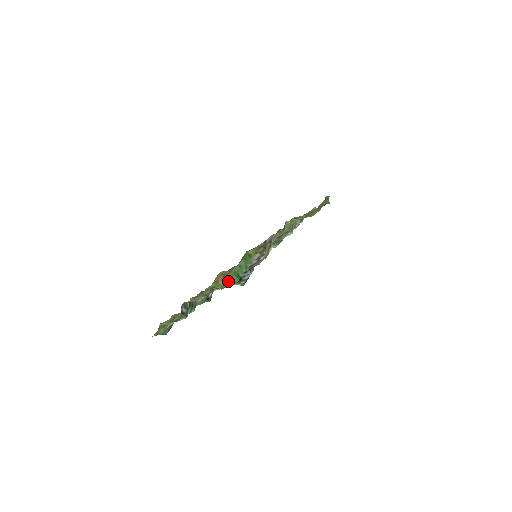
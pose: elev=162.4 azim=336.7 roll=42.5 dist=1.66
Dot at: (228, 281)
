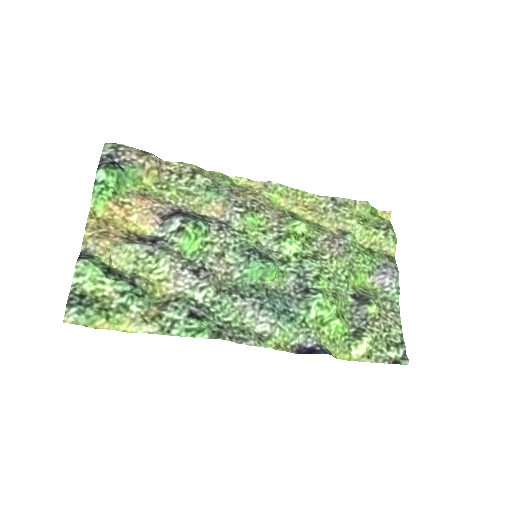
Dot at: (113, 196)
